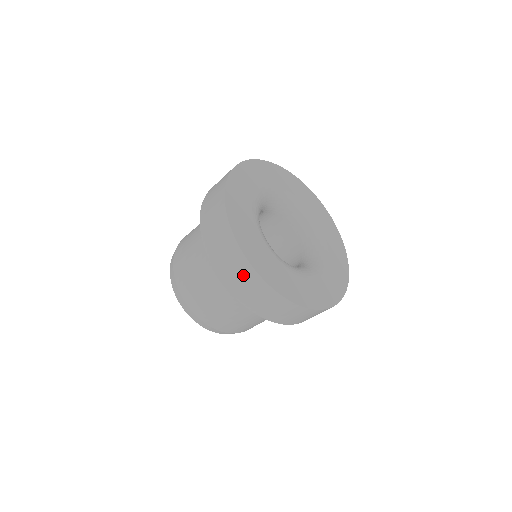
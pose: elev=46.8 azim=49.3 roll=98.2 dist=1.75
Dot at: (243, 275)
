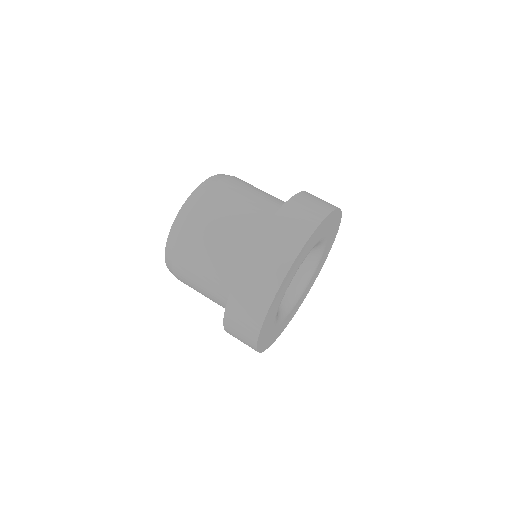
Dot at: (248, 321)
